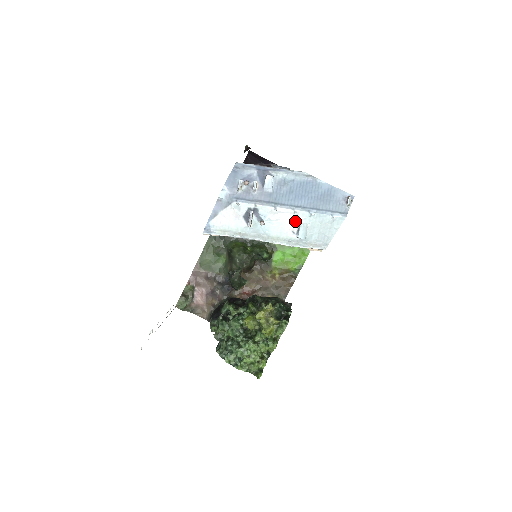
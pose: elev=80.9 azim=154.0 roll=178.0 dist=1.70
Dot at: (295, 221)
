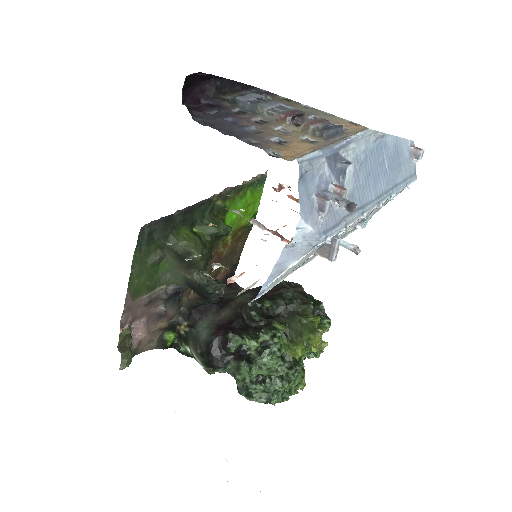
Dot at: (368, 214)
